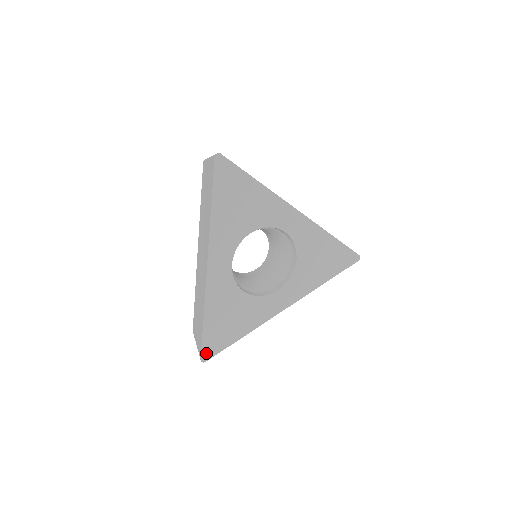
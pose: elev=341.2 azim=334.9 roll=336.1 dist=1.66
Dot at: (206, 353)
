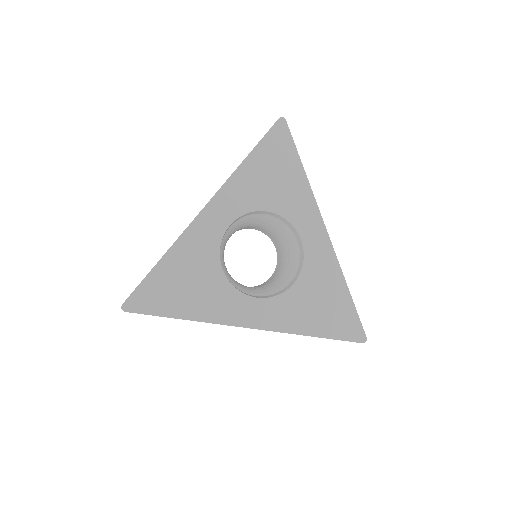
Dot at: (134, 301)
